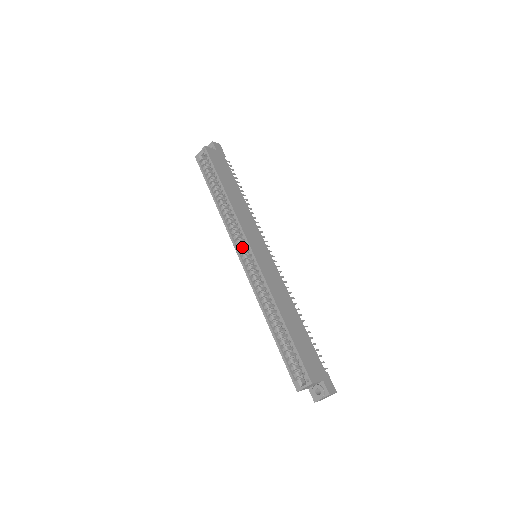
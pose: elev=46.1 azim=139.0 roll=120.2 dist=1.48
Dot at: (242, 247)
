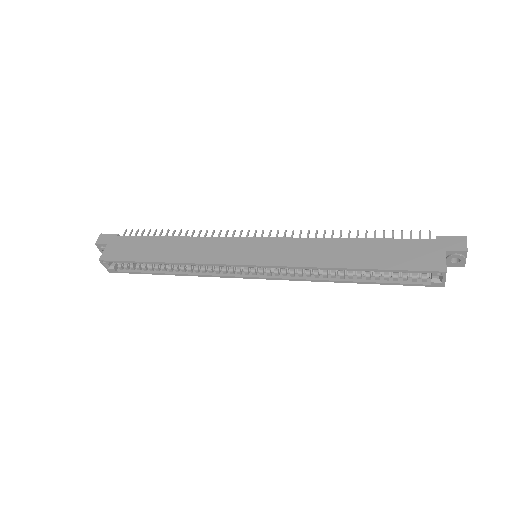
Dot at: (240, 270)
